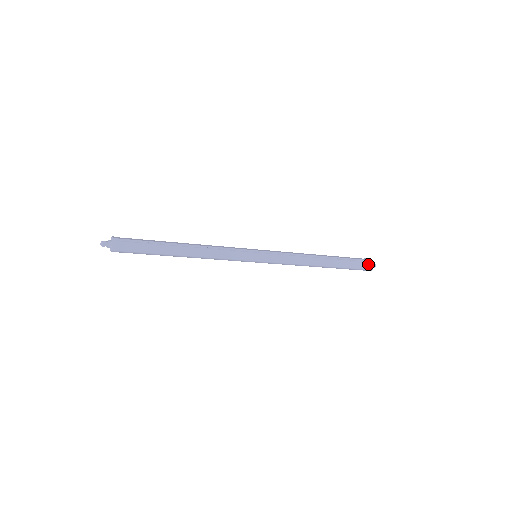
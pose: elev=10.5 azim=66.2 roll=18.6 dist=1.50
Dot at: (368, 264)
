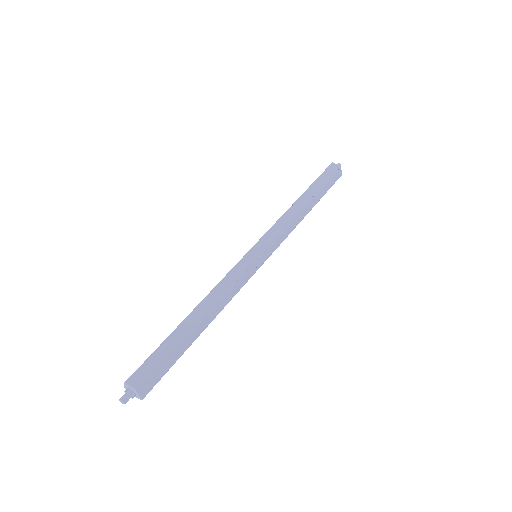
Dot at: (338, 173)
